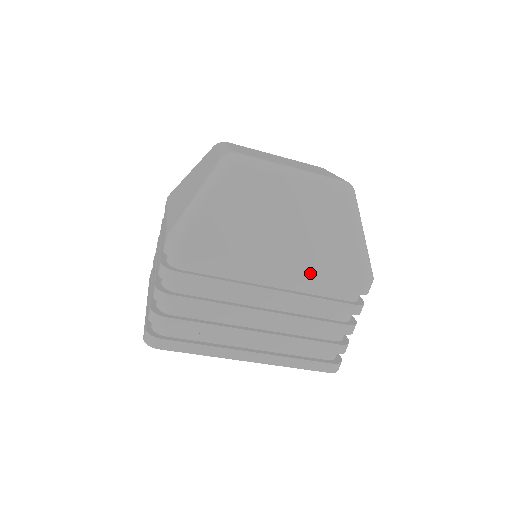
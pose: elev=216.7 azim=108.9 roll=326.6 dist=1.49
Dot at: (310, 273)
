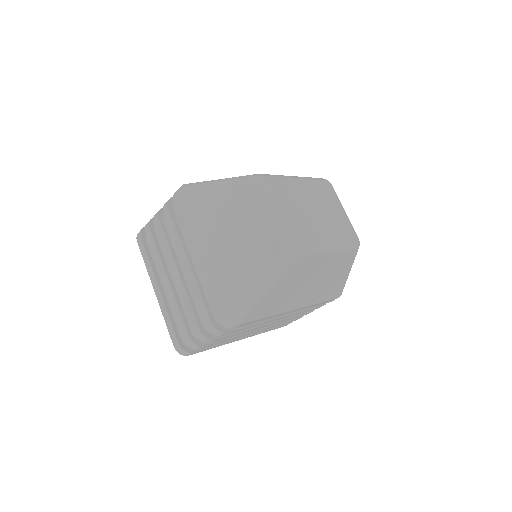
Dot at: (310, 306)
